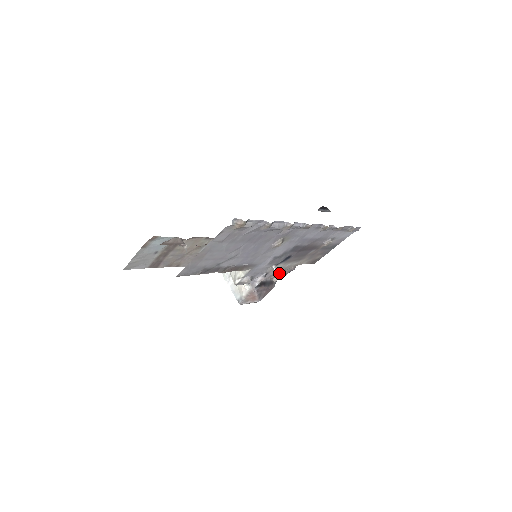
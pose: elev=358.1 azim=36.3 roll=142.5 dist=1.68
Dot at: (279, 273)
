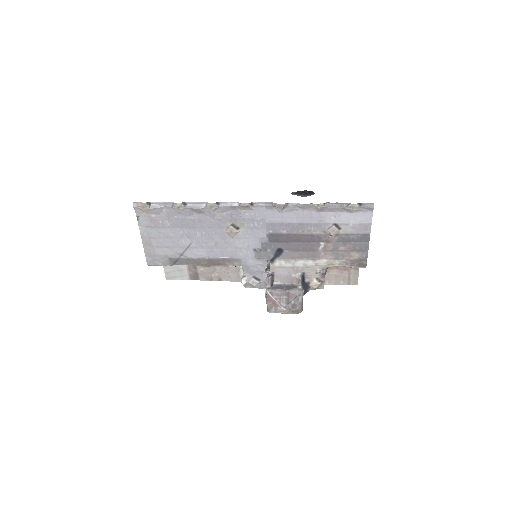
Dot at: (268, 267)
